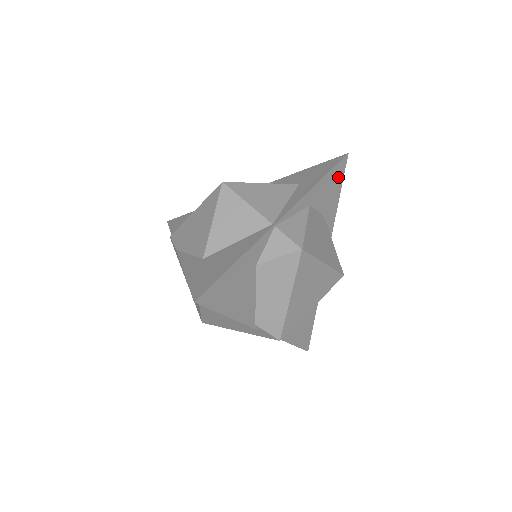
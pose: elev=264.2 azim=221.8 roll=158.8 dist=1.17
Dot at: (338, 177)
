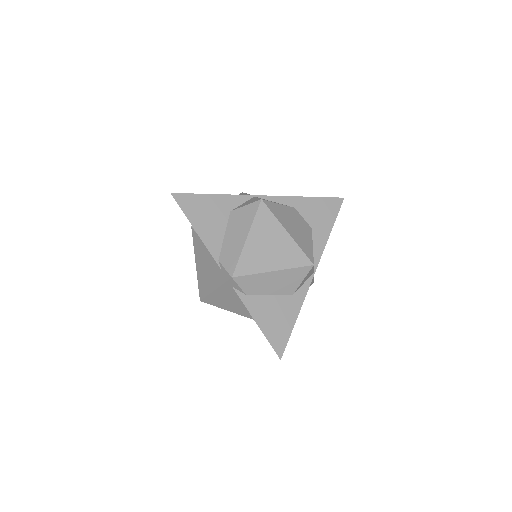
Dot at: (331, 209)
